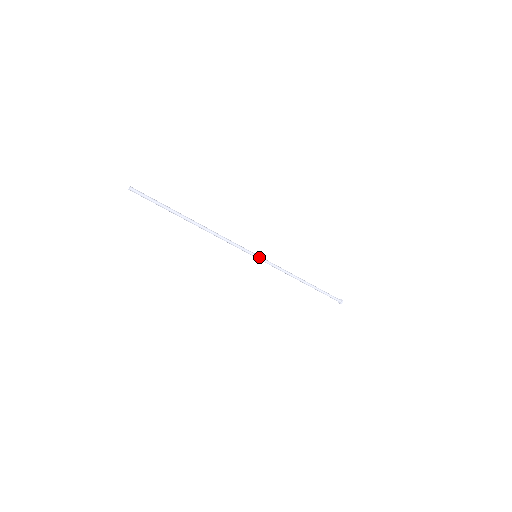
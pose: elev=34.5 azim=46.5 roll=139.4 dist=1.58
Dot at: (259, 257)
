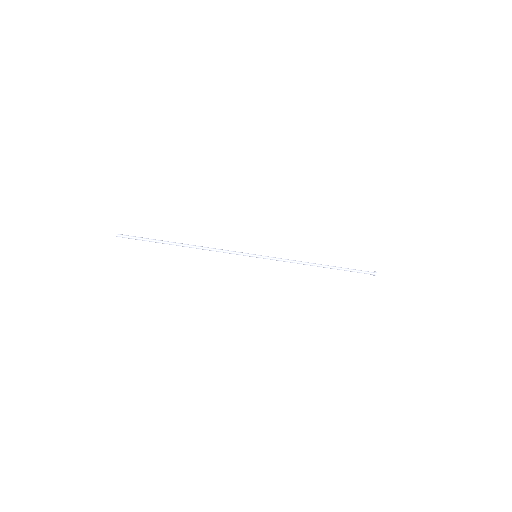
Dot at: (259, 256)
